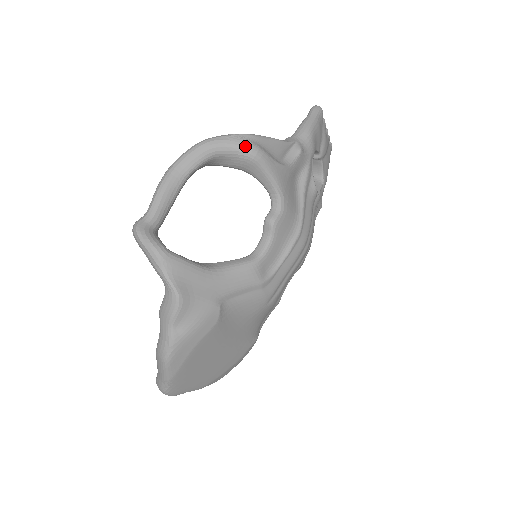
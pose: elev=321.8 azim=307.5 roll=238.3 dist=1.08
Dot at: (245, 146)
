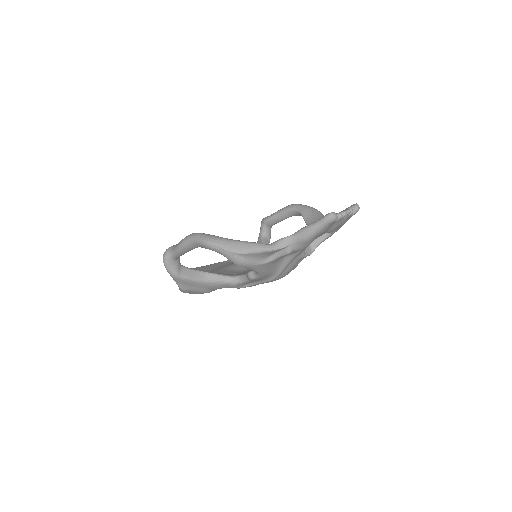
Dot at: (233, 260)
